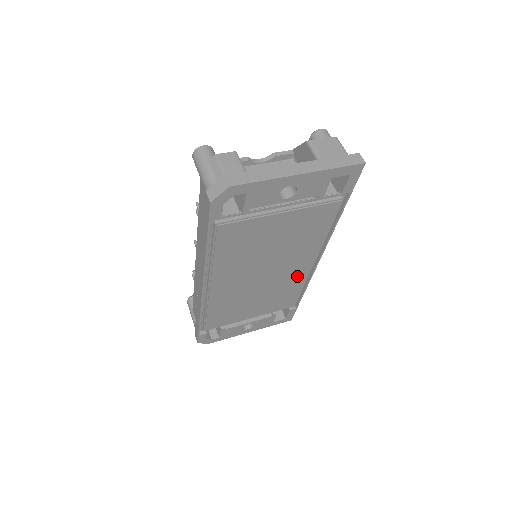
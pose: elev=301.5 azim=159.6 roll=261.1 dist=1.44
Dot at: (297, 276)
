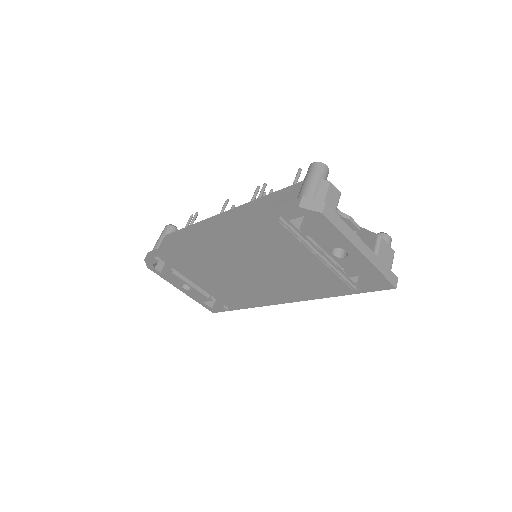
Dot at: (262, 296)
